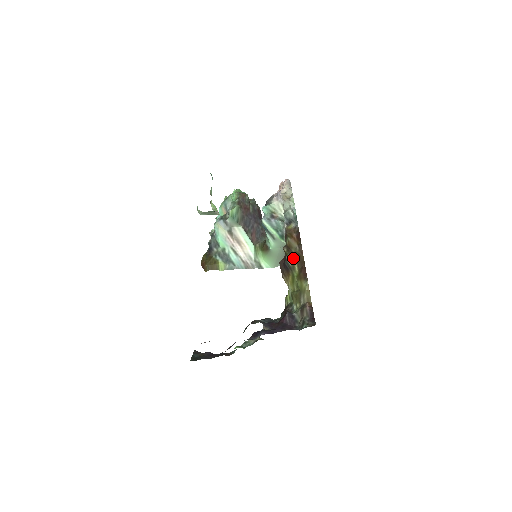
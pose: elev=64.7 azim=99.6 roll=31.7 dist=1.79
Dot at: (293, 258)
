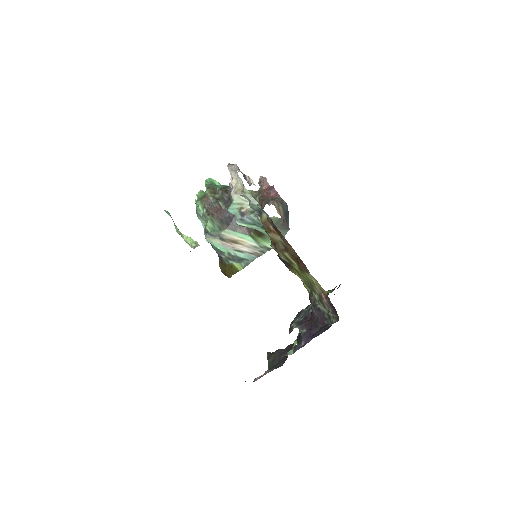
Dot at: (284, 254)
